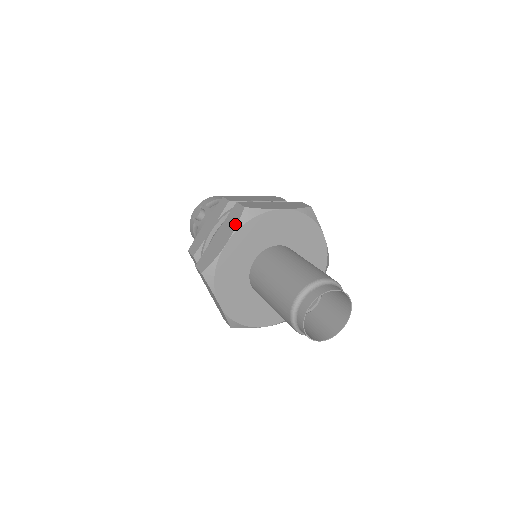
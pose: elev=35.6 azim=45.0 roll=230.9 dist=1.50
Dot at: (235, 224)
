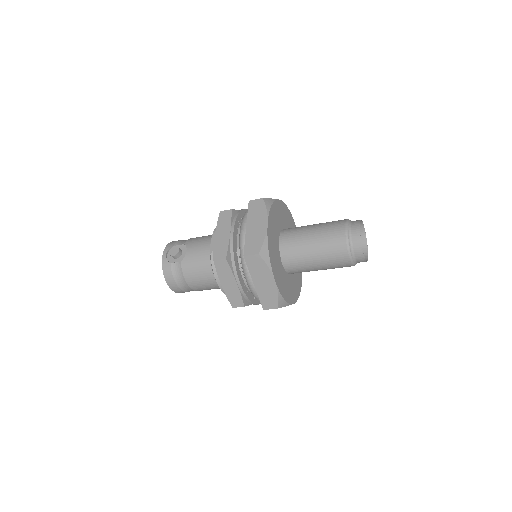
Dot at: (264, 210)
